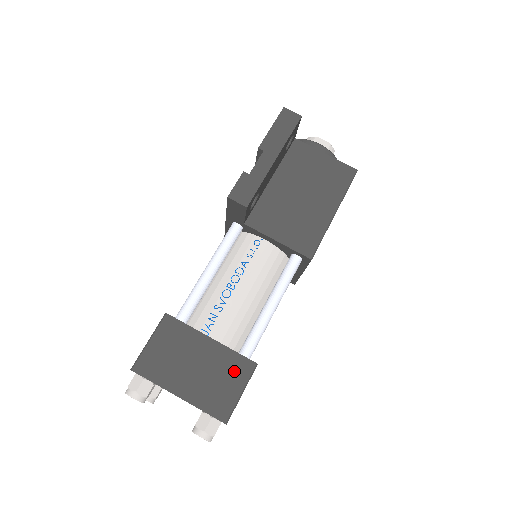
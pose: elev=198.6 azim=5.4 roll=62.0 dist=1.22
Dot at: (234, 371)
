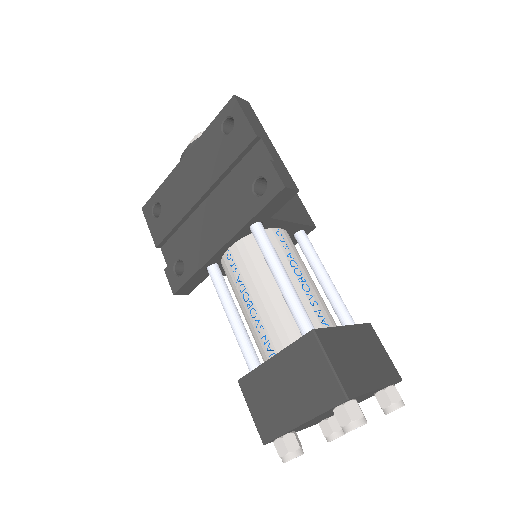
Dot at: (371, 339)
